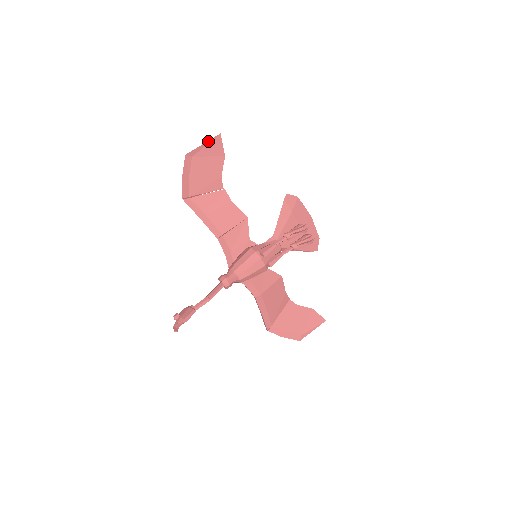
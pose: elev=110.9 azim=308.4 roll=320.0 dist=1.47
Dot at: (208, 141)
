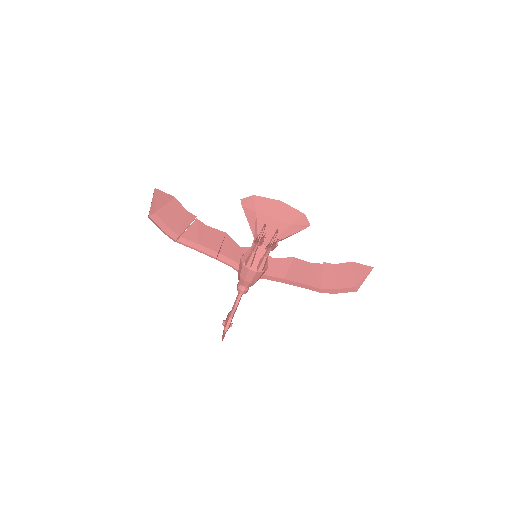
Dot at: (153, 198)
